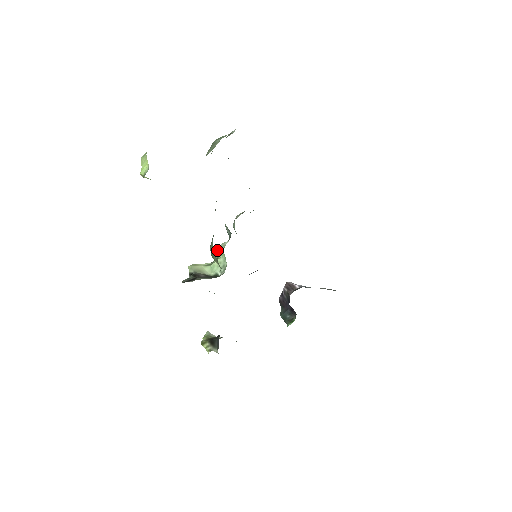
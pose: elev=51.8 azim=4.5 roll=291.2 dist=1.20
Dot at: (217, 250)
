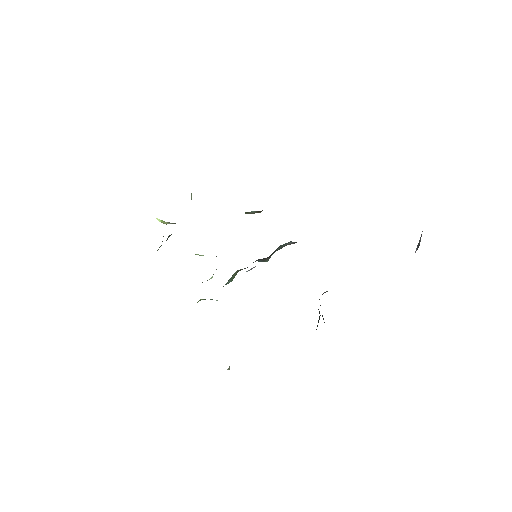
Dot at: occluded
